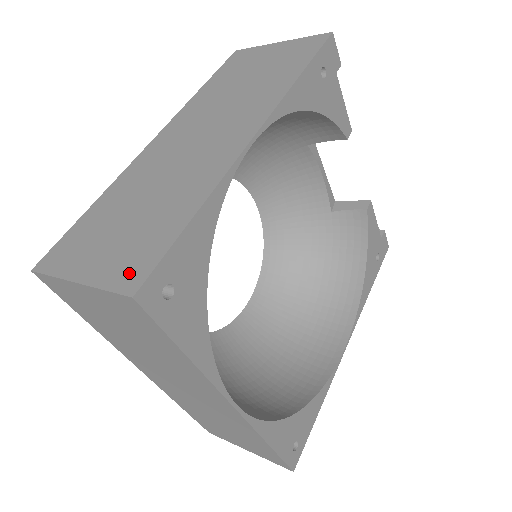
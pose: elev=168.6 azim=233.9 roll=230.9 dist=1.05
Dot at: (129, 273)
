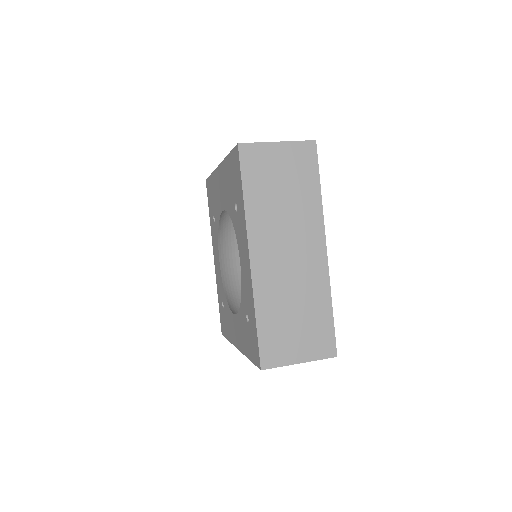
Dot at: (325, 348)
